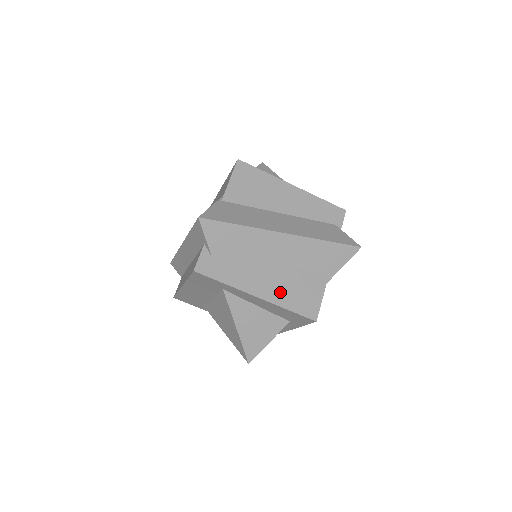
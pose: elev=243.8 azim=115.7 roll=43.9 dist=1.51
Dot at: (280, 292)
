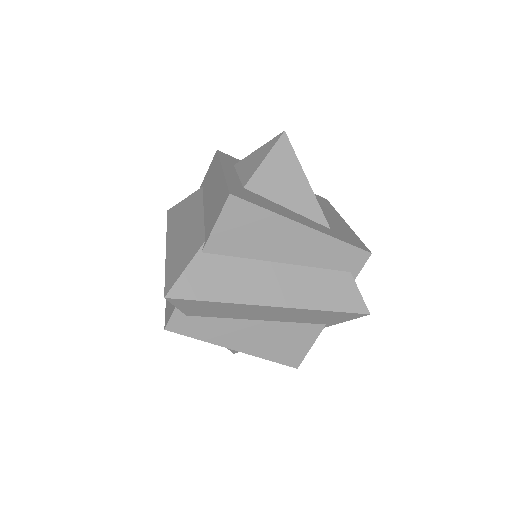
Dot at: (262, 345)
